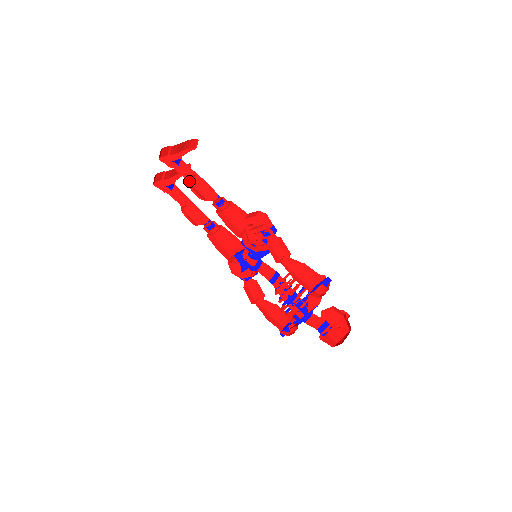
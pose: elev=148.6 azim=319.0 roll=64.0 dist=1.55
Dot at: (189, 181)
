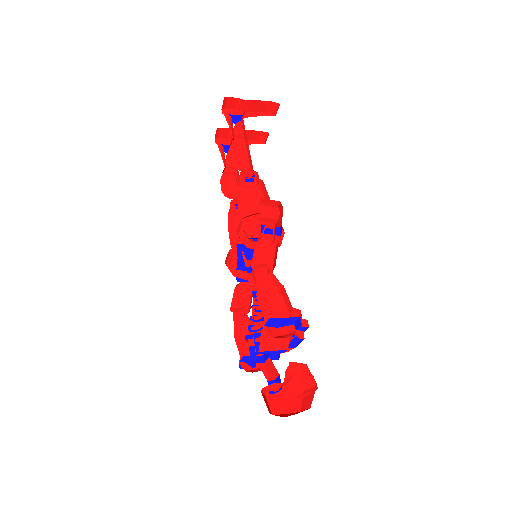
Dot at: (234, 142)
